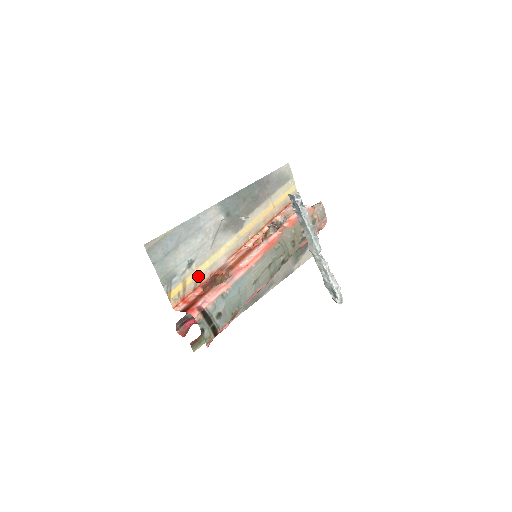
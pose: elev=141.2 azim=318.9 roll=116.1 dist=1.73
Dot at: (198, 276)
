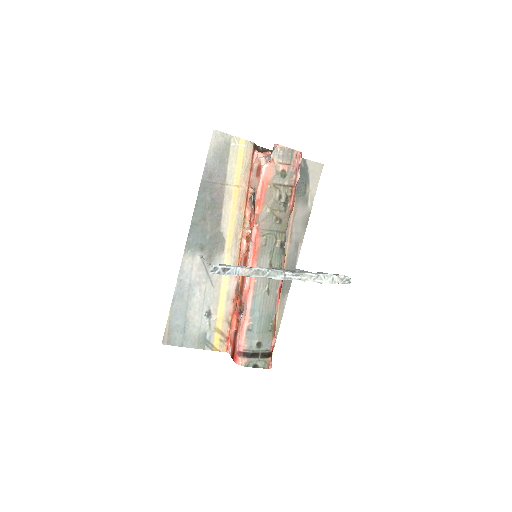
Dot at: (224, 314)
